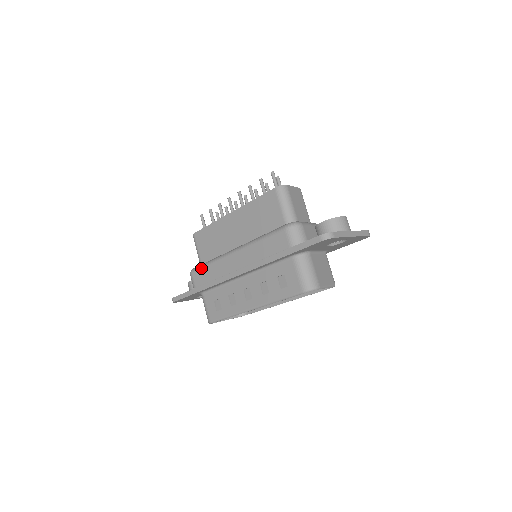
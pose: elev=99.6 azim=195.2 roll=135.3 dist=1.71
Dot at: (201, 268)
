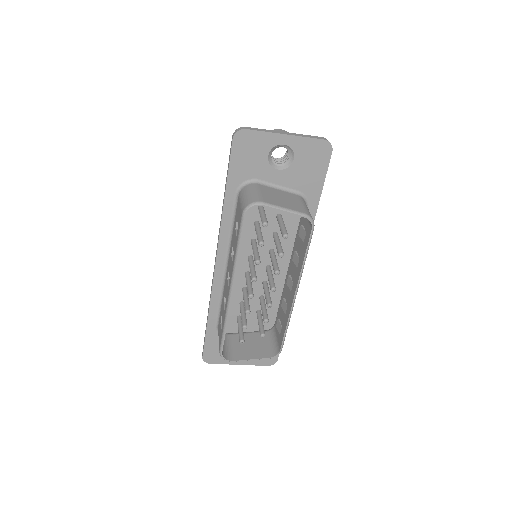
Dot at: occluded
